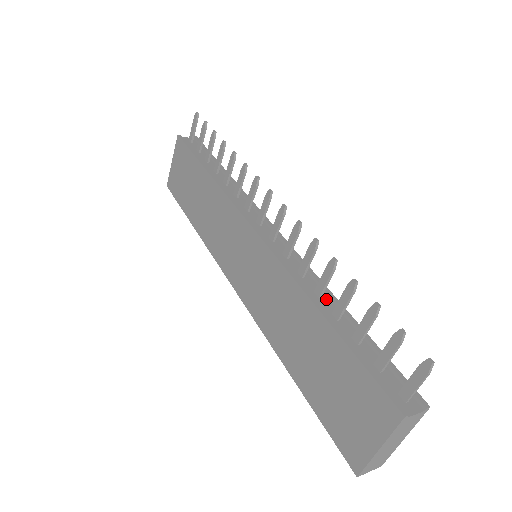
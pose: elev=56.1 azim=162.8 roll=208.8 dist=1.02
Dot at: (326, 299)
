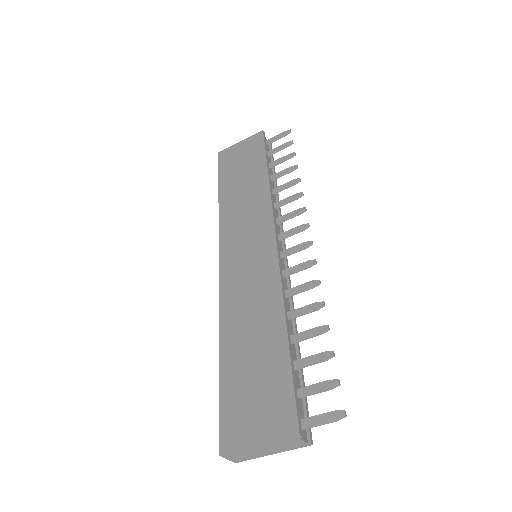
Dot at: (291, 324)
